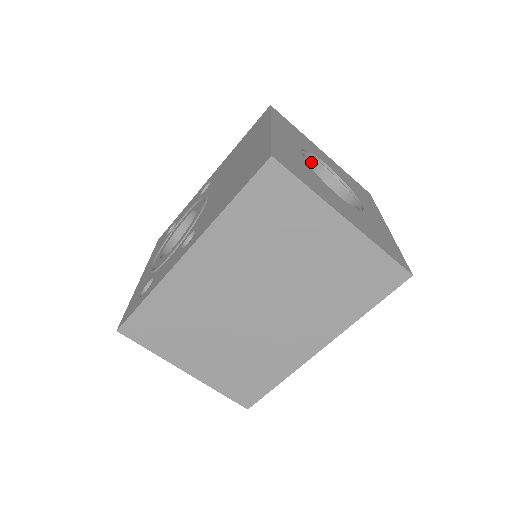
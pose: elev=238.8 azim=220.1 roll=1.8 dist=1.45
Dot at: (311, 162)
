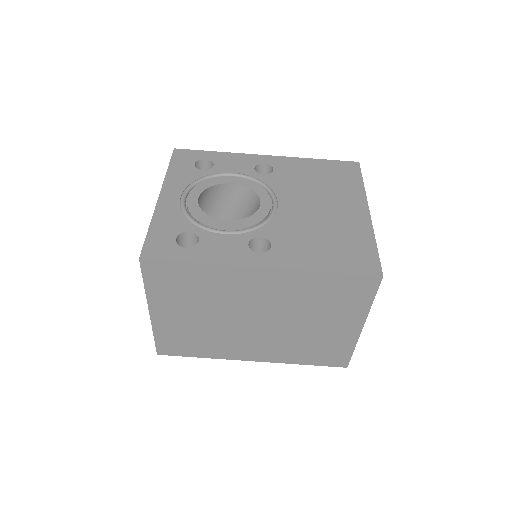
Dot at: occluded
